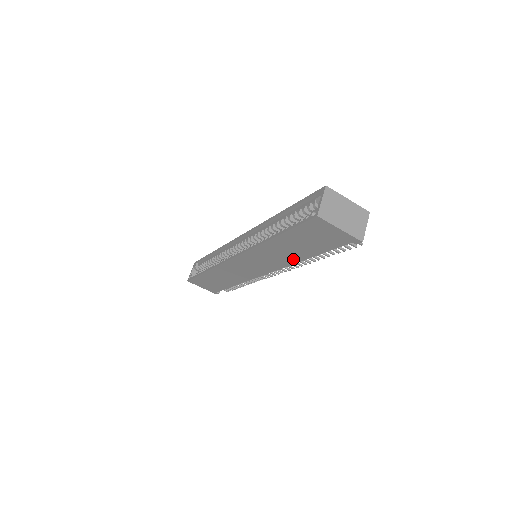
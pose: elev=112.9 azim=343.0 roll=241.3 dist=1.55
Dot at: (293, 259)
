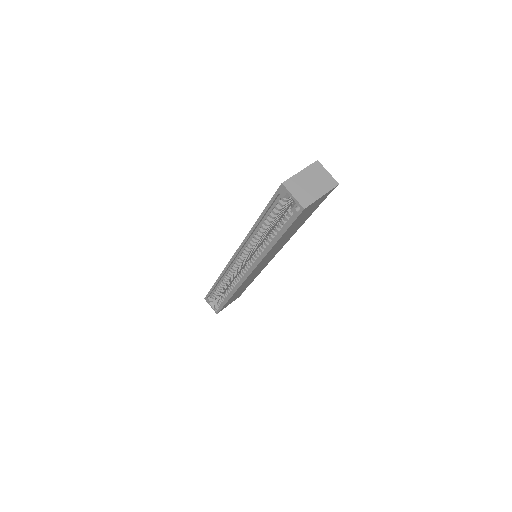
Dot at: occluded
